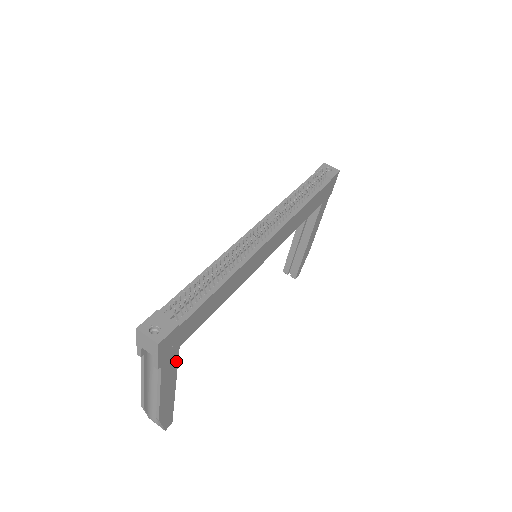
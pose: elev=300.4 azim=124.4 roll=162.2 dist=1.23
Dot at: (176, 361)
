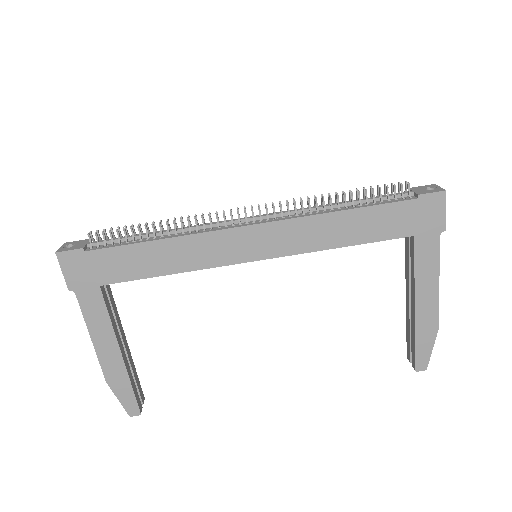
Dot at: (103, 305)
